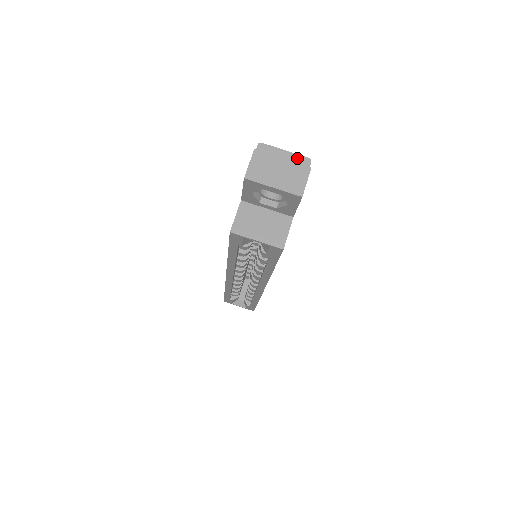
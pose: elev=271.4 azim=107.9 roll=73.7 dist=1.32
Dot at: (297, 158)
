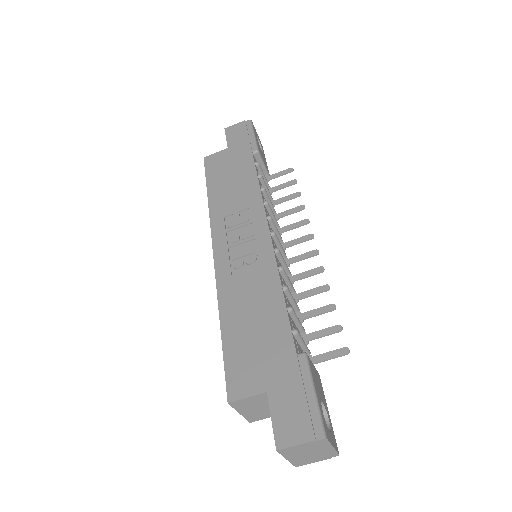
Dot at: (332, 453)
